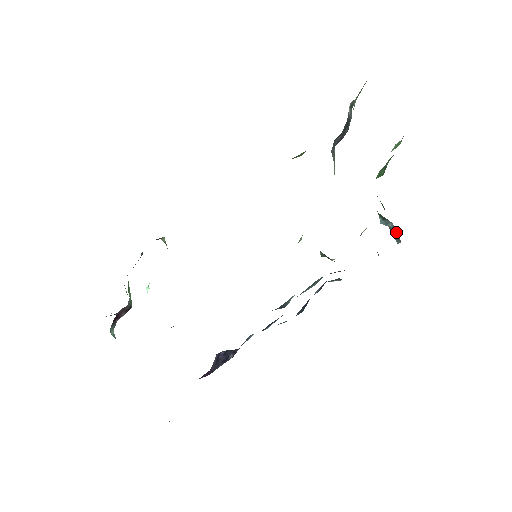
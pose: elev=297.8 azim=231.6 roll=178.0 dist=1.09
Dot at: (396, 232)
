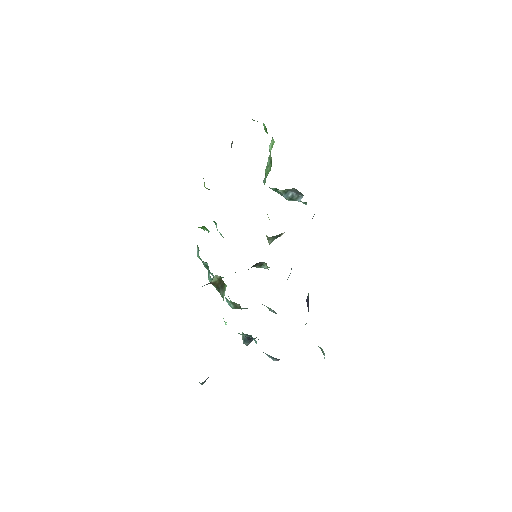
Dot at: (296, 194)
